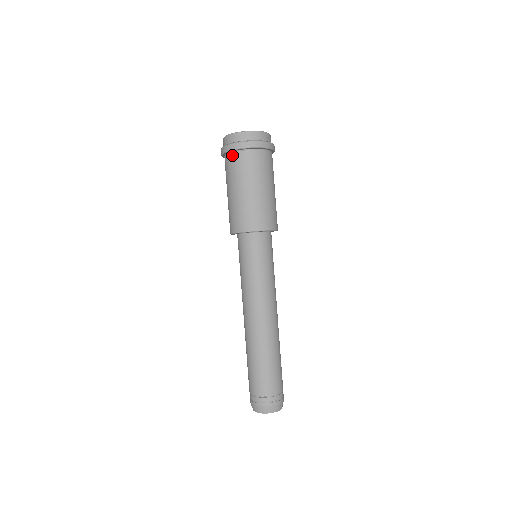
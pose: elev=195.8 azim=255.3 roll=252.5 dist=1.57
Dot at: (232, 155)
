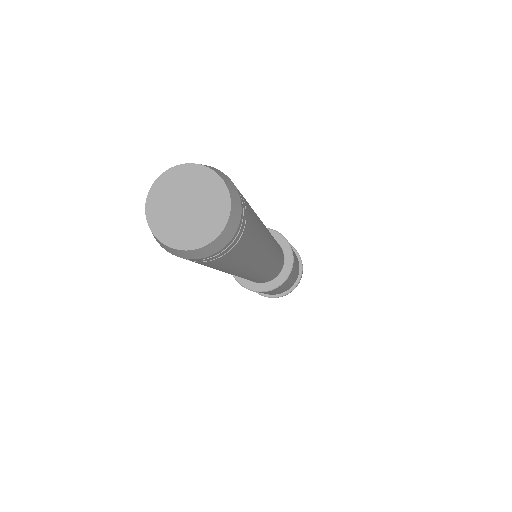
Dot at: occluded
